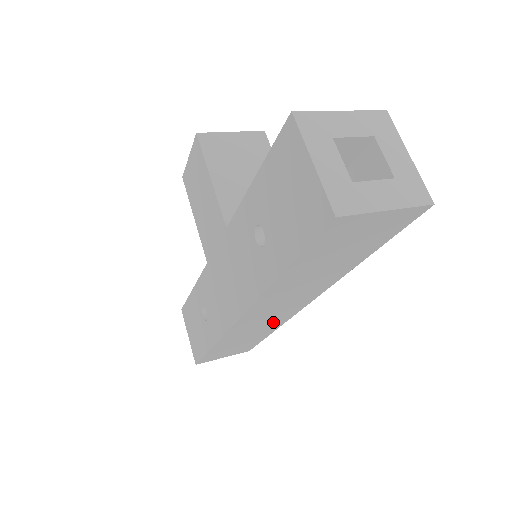
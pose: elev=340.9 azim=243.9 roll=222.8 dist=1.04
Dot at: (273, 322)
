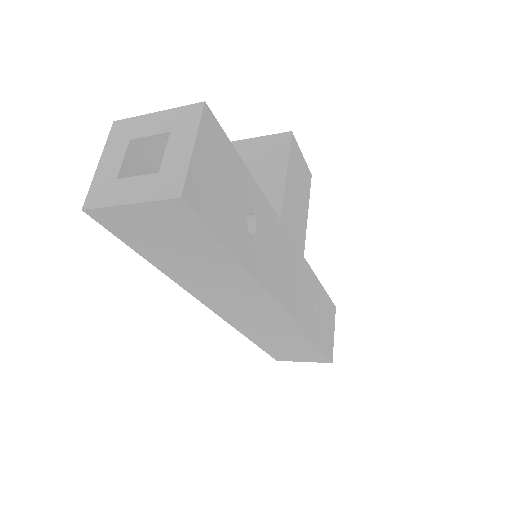
Dot at: (280, 326)
